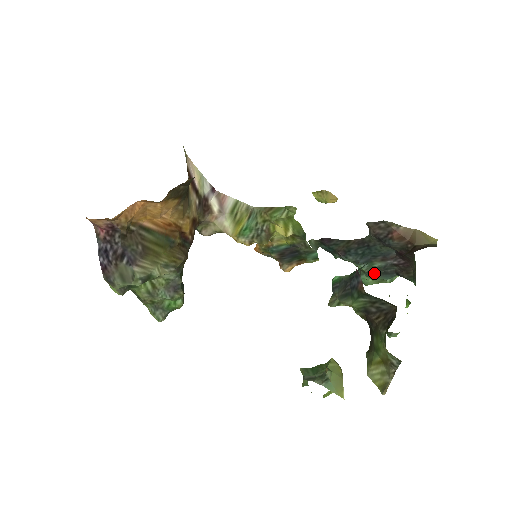
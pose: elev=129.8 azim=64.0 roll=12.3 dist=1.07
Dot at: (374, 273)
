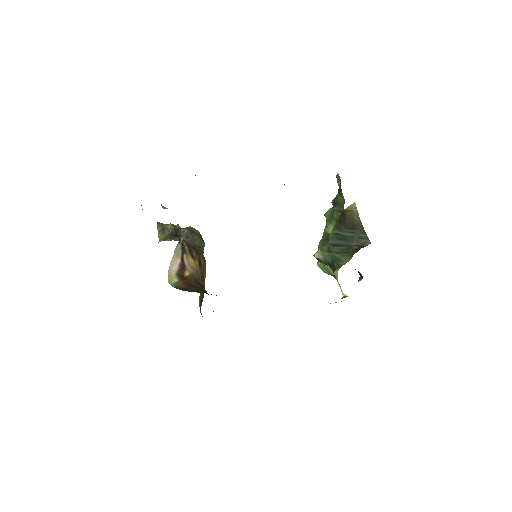
Dot at: occluded
